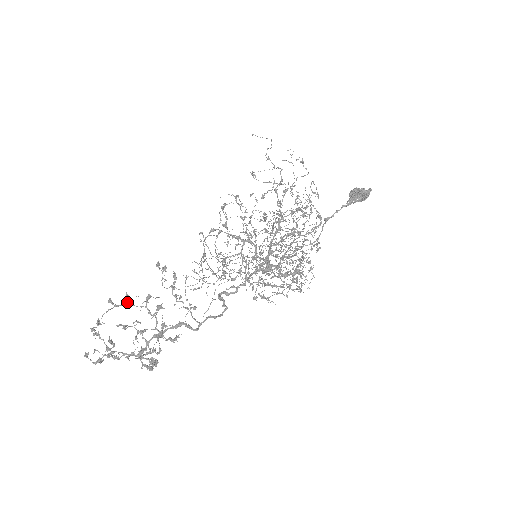
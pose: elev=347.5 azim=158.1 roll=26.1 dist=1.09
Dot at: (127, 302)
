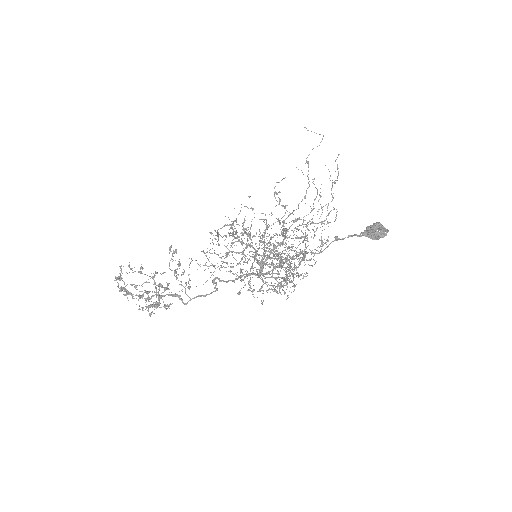
Dot at: (140, 272)
